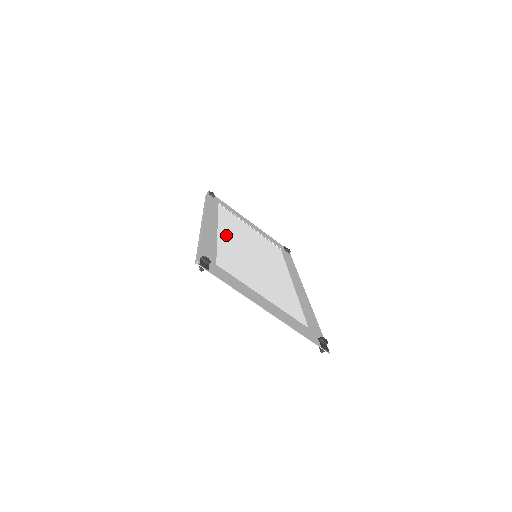
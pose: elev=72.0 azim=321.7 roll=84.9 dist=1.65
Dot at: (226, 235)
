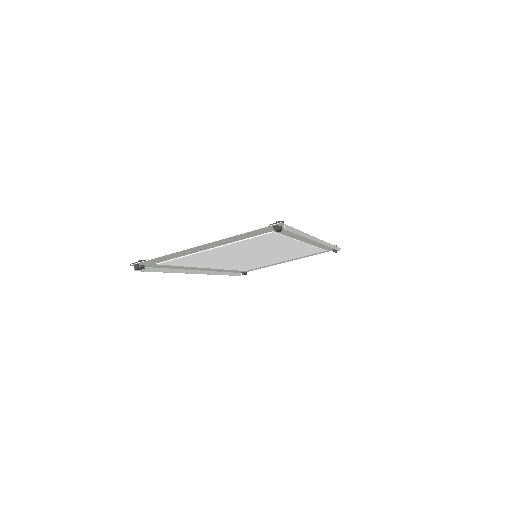
Dot at: (221, 265)
